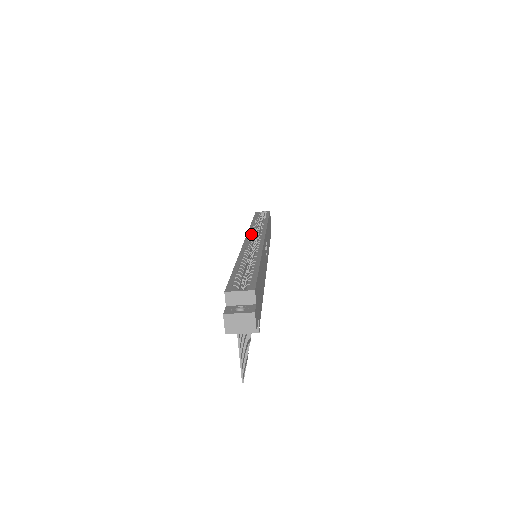
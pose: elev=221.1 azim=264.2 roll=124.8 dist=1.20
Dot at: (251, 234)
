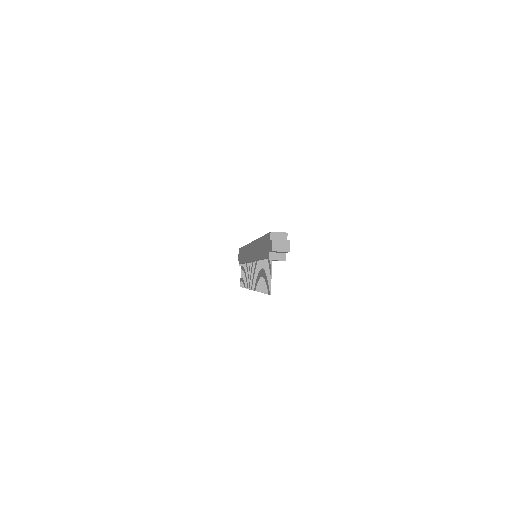
Dot at: occluded
